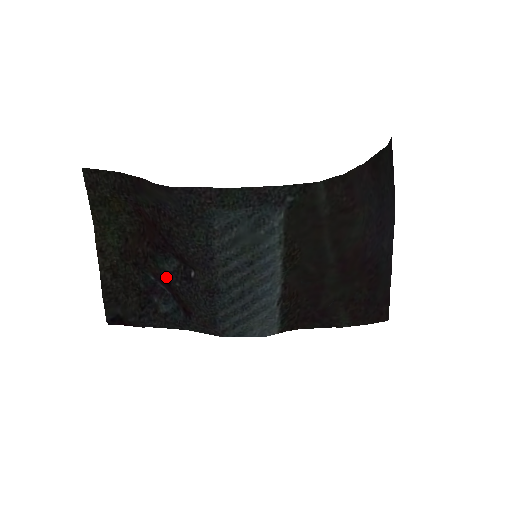
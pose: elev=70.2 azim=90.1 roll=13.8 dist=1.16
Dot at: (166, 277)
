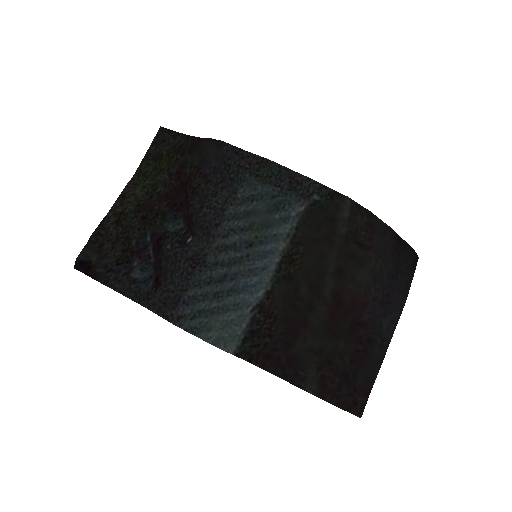
Dot at: (163, 238)
